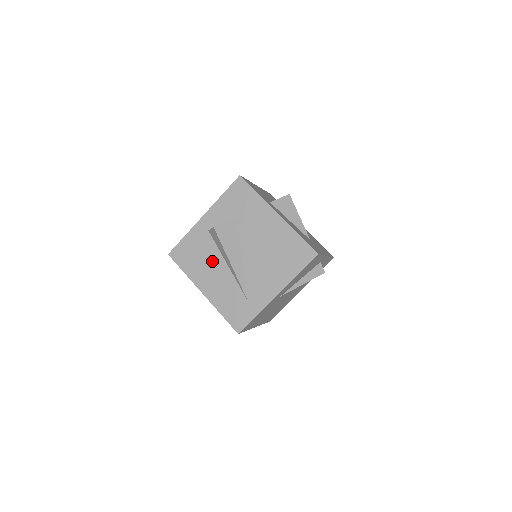
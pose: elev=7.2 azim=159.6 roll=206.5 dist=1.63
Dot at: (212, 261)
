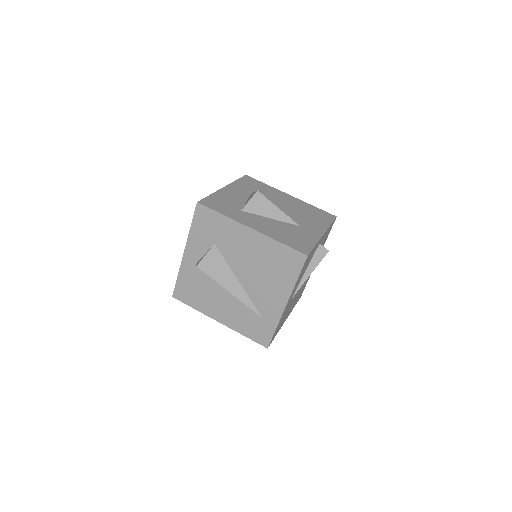
Dot at: (213, 292)
